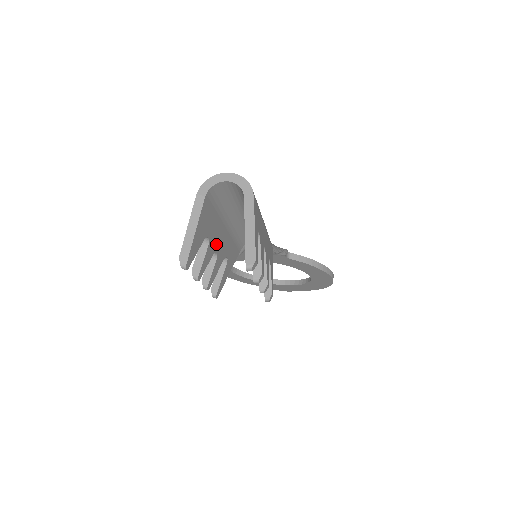
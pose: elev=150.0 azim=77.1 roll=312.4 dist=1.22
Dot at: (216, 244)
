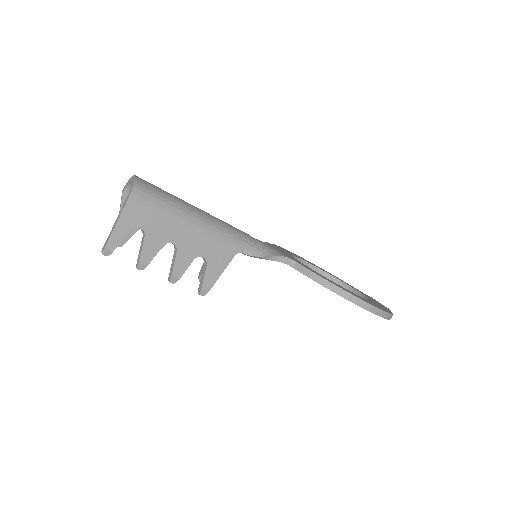
Dot at: occluded
